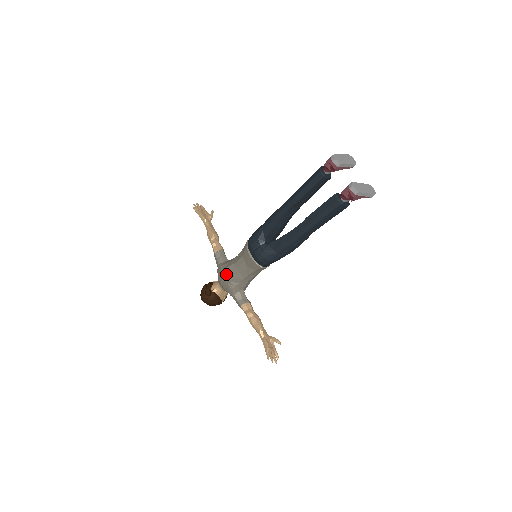
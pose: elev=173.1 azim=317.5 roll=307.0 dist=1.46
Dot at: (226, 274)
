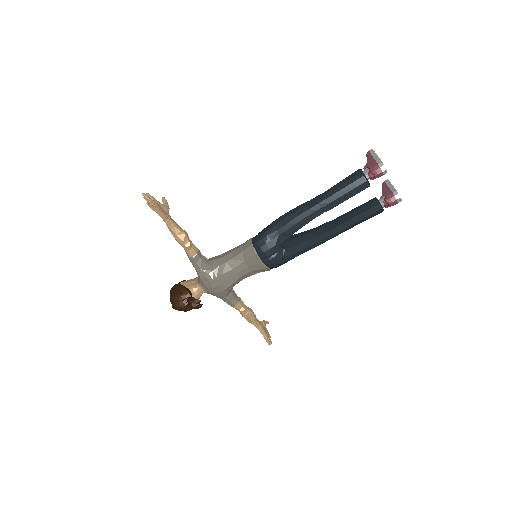
Dot at: (221, 282)
